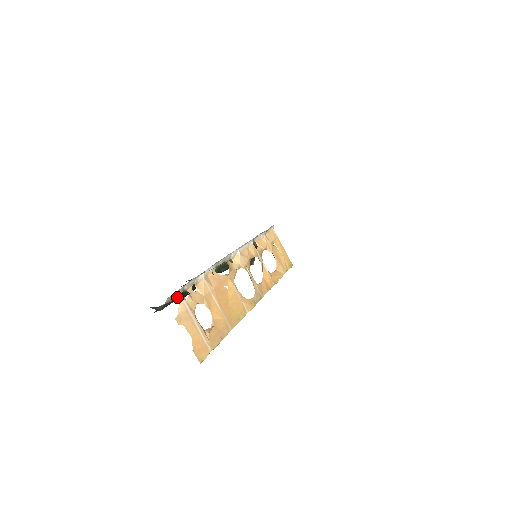
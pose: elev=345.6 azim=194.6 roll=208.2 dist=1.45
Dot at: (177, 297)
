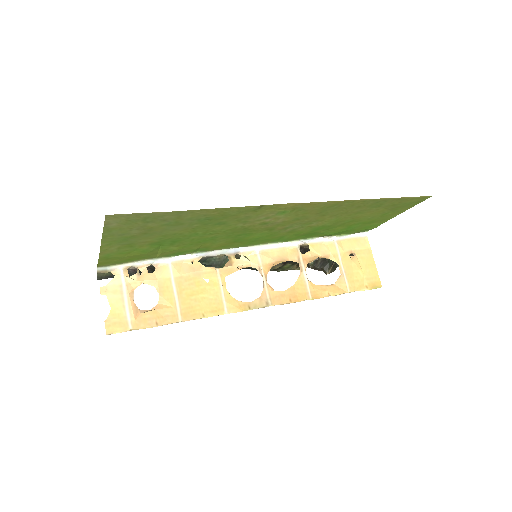
Dot at: (116, 271)
